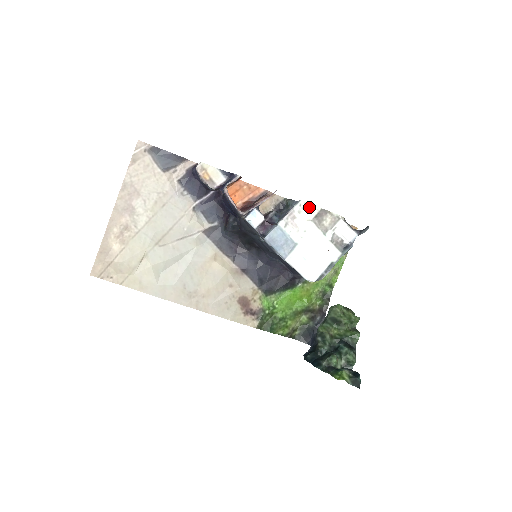
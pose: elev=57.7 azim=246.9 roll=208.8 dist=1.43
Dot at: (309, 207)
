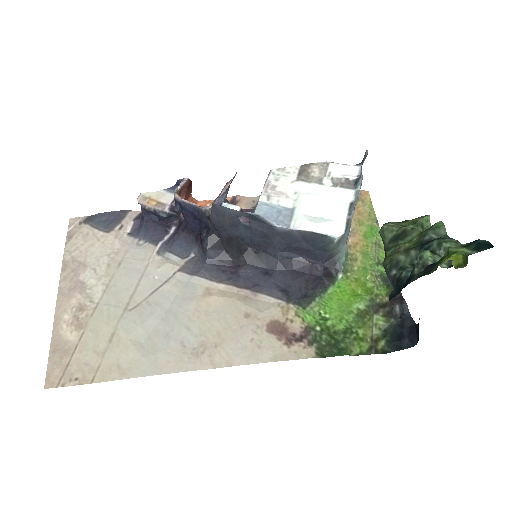
Dot at: (285, 171)
